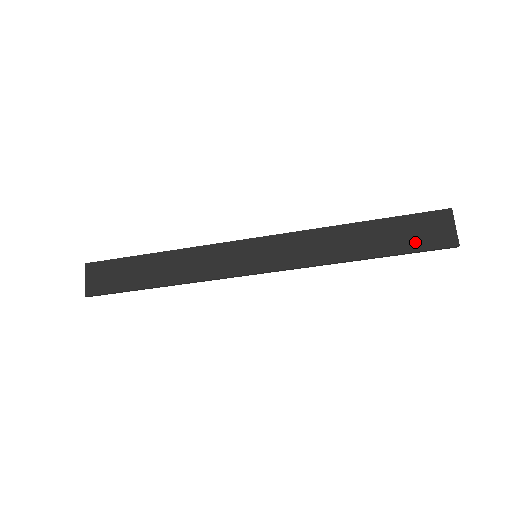
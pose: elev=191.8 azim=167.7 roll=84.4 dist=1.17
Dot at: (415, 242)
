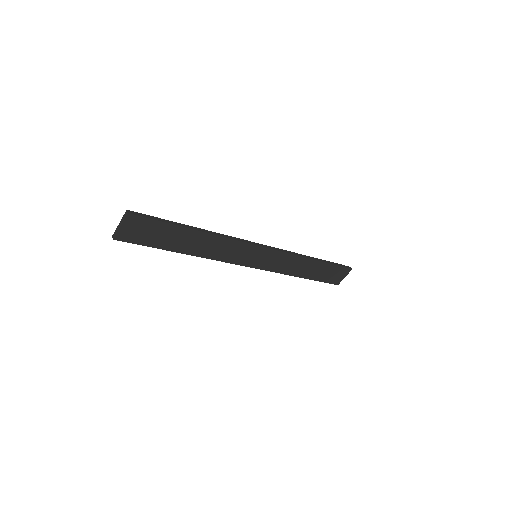
Dot at: (327, 278)
